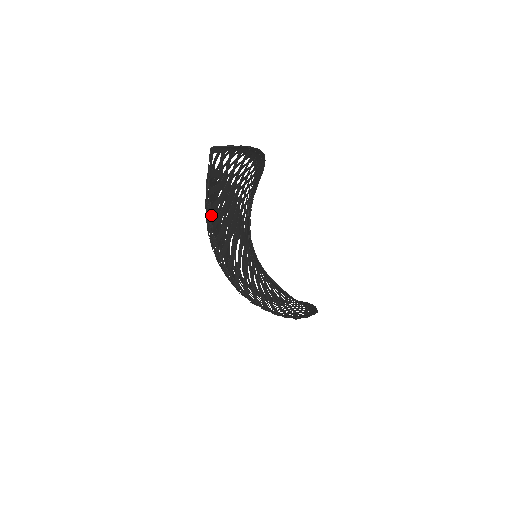
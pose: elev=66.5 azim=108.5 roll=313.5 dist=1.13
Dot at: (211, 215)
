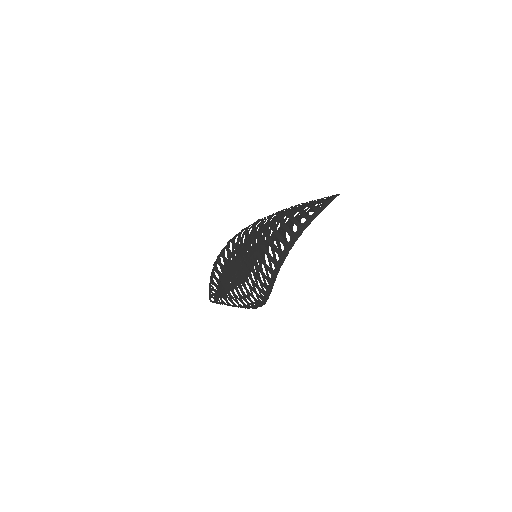
Dot at: (279, 220)
